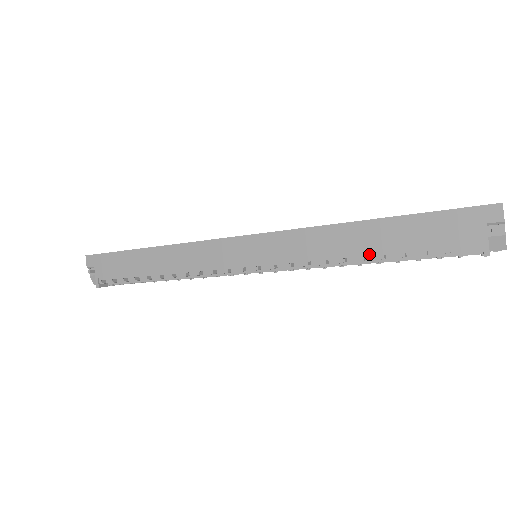
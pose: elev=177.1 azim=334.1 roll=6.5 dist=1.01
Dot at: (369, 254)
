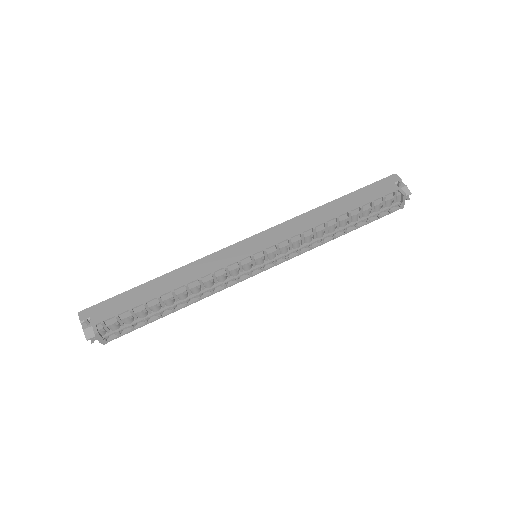
Dot at: (339, 218)
